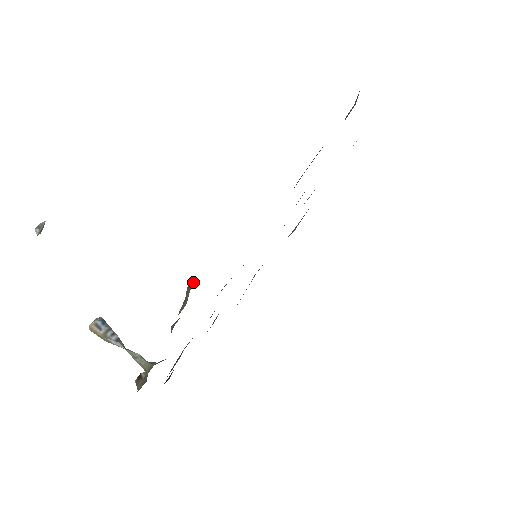
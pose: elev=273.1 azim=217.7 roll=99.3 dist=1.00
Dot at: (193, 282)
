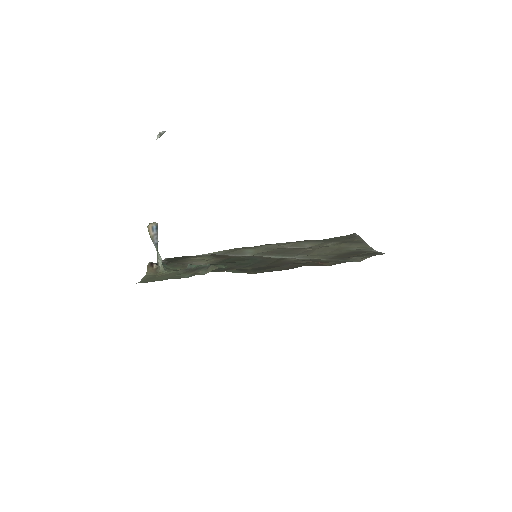
Dot at: (217, 267)
